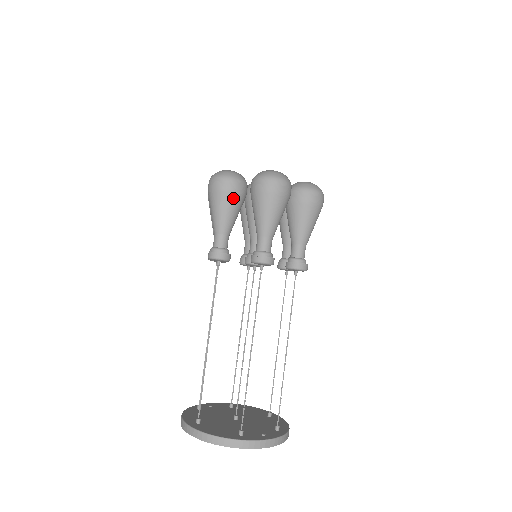
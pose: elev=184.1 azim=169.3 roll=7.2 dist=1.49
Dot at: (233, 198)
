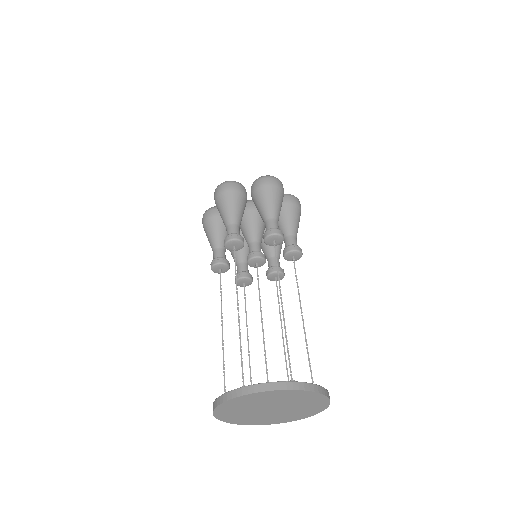
Dot at: (213, 220)
